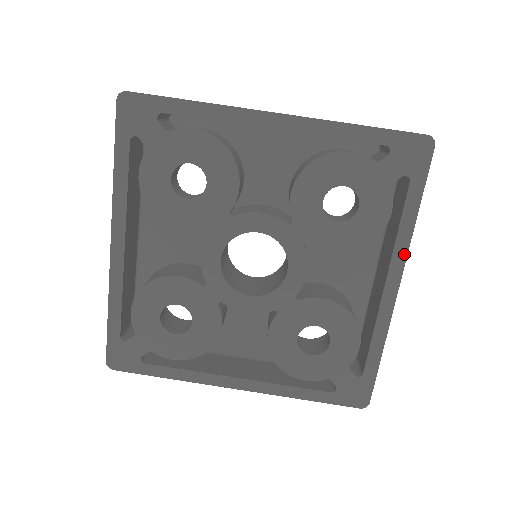
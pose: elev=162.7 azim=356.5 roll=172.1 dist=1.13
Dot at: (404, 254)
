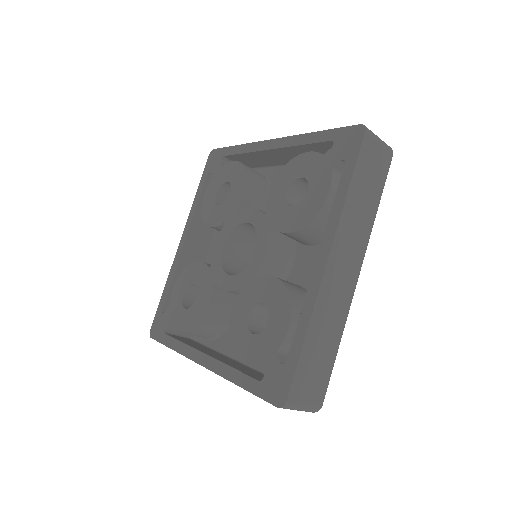
Dot at: (334, 228)
